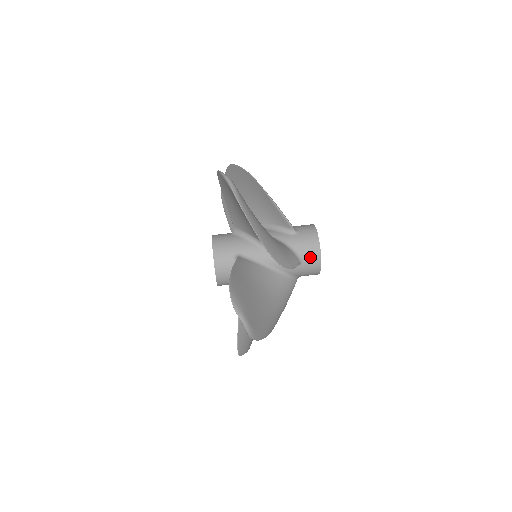
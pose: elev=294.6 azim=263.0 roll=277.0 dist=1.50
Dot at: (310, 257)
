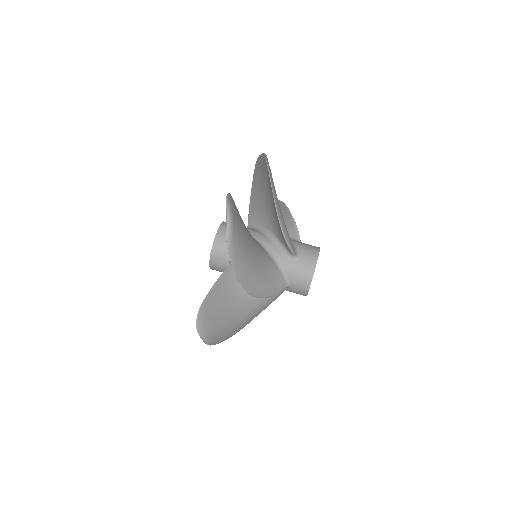
Dot at: (299, 286)
